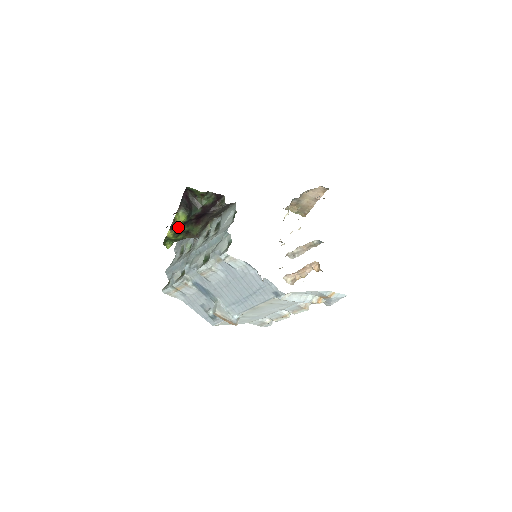
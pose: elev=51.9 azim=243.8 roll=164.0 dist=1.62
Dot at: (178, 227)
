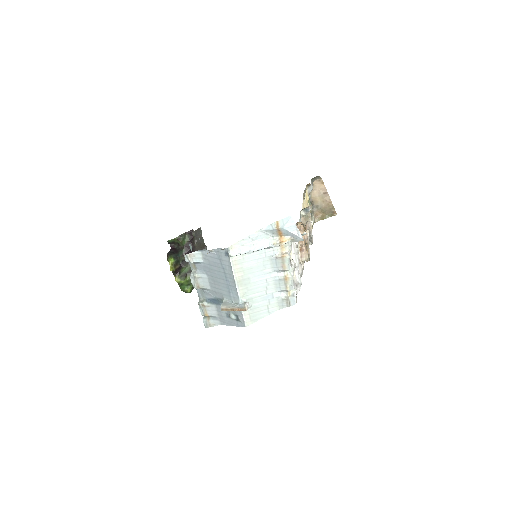
Dot at: (171, 268)
